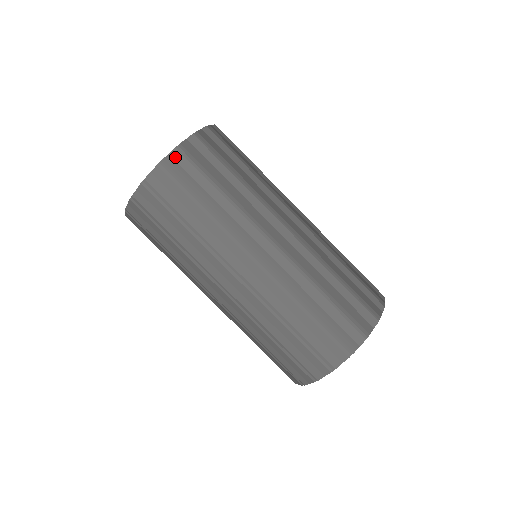
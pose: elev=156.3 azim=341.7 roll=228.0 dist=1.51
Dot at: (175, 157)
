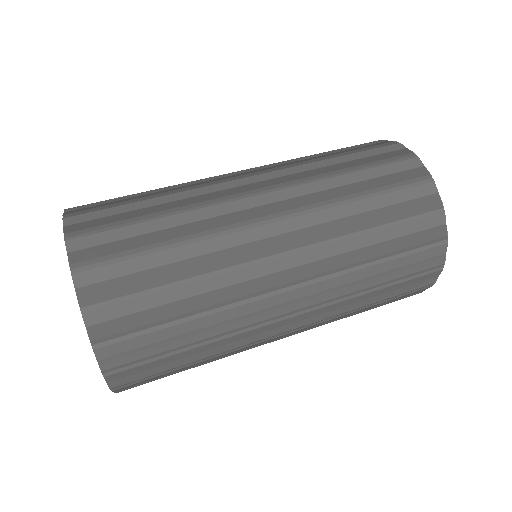
Dot at: (106, 355)
